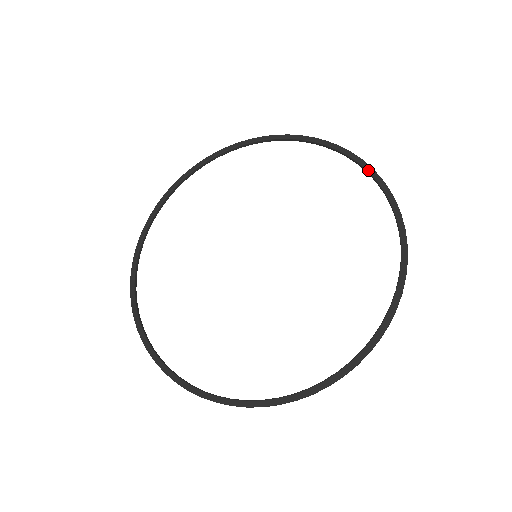
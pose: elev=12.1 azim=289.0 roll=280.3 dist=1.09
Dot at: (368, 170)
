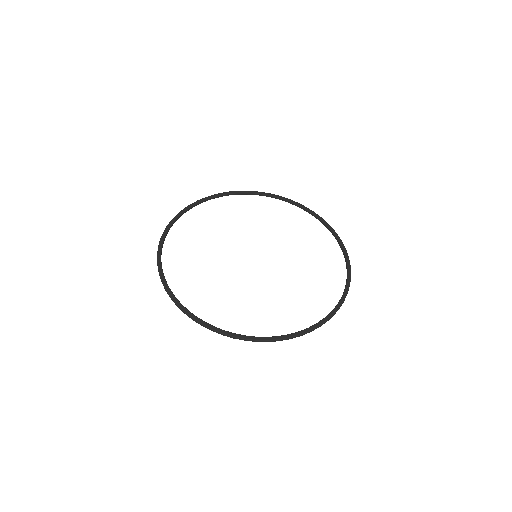
Dot at: (304, 208)
